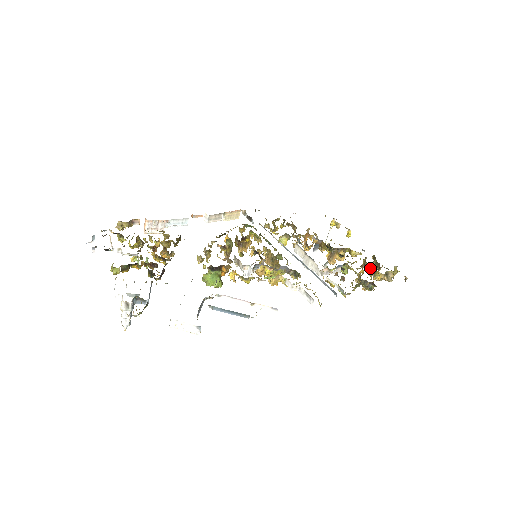
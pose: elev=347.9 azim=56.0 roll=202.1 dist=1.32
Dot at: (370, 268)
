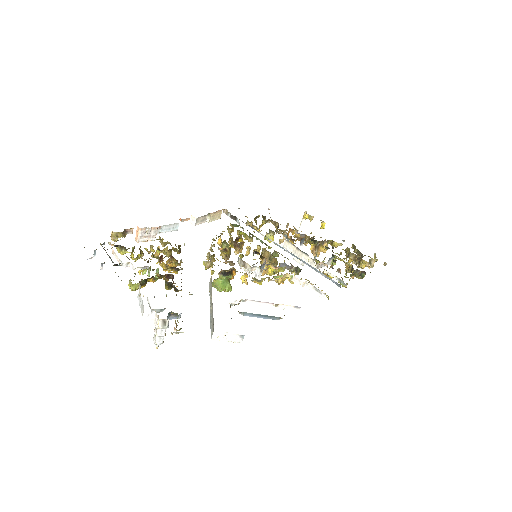
Dot at: (354, 257)
